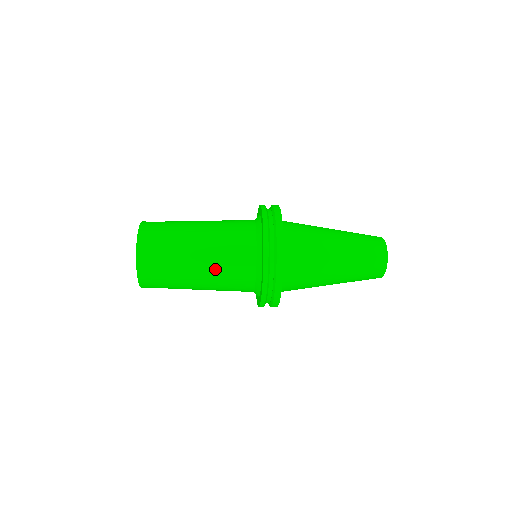
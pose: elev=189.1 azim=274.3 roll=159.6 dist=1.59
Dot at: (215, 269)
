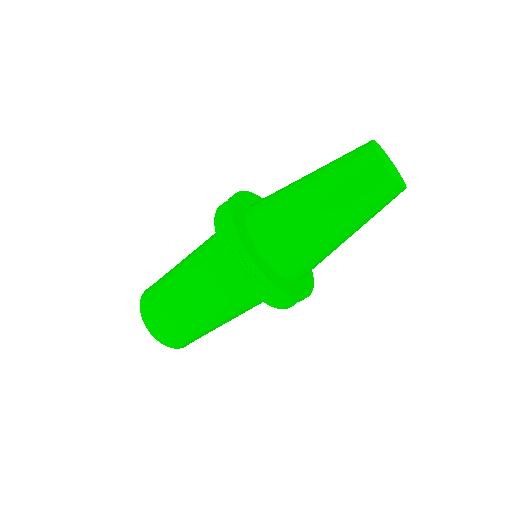
Dot at: occluded
